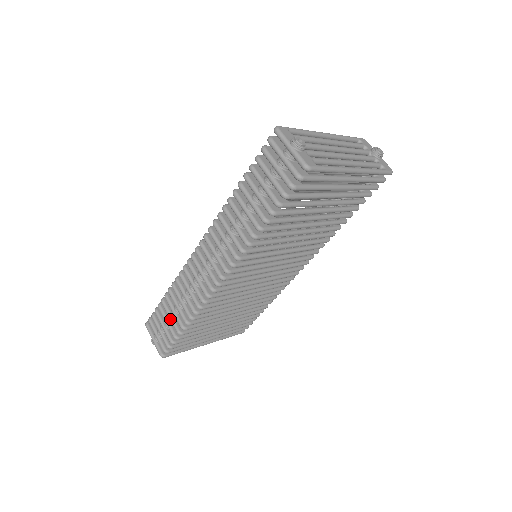
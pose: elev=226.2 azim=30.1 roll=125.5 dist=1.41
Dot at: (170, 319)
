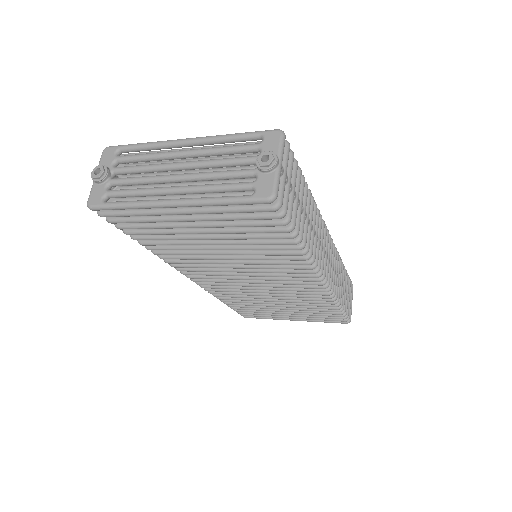
Dot at: occluded
